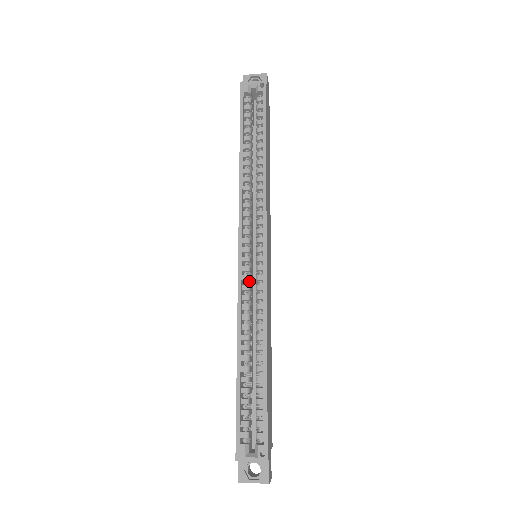
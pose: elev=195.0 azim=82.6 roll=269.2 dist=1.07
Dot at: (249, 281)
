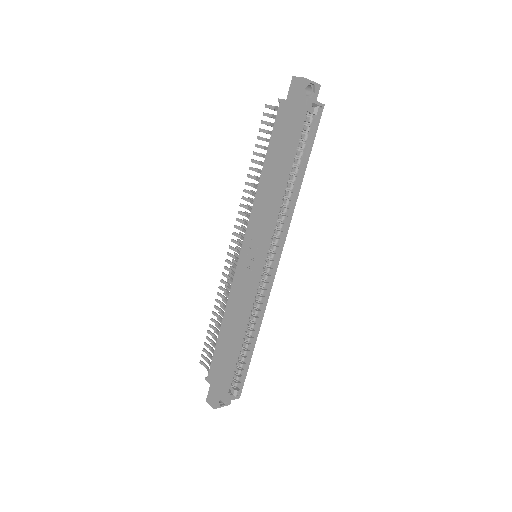
Dot at: occluded
